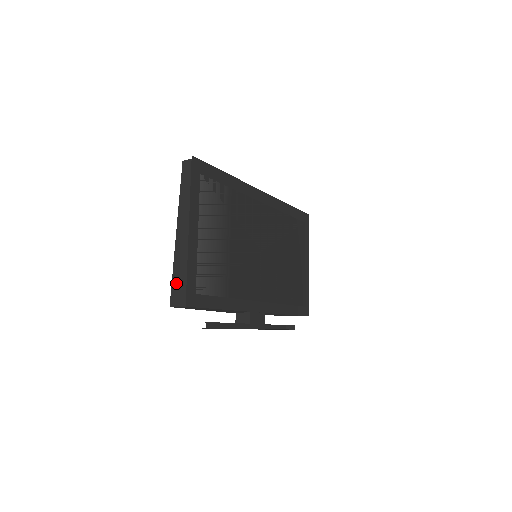
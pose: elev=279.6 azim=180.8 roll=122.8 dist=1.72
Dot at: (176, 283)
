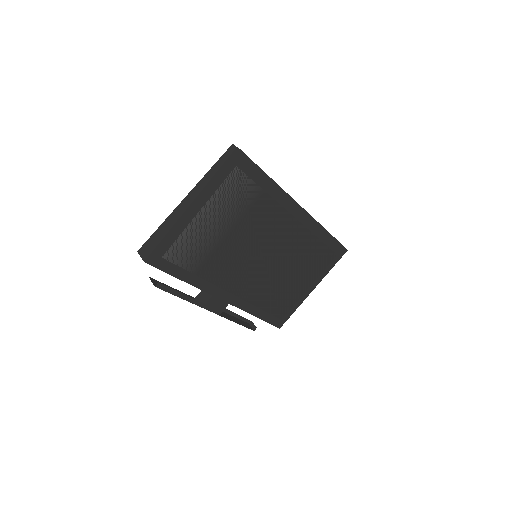
Dot at: (153, 238)
